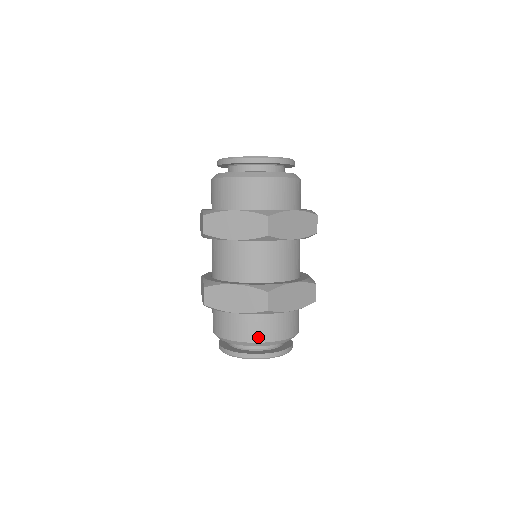
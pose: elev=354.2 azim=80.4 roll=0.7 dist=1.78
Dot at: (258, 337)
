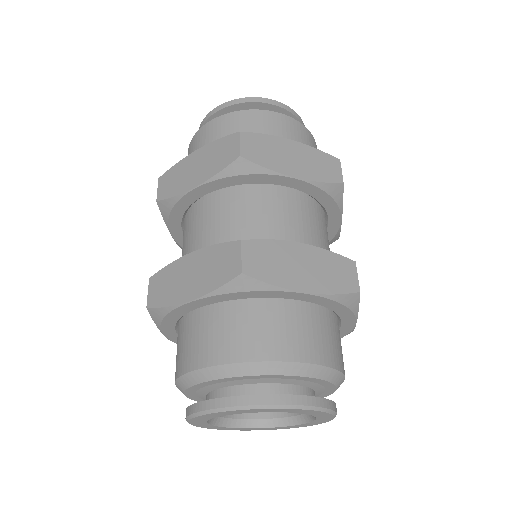
Dot at: (237, 351)
